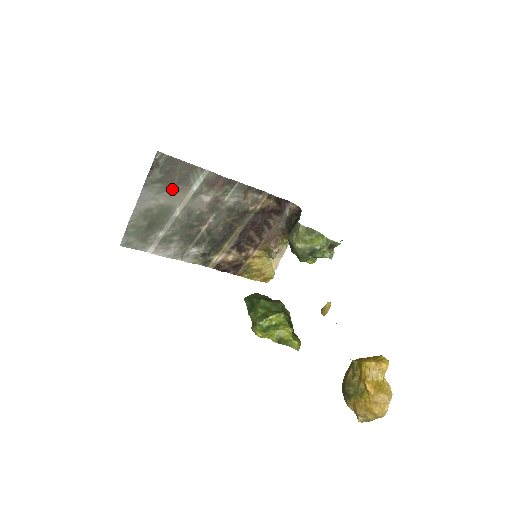
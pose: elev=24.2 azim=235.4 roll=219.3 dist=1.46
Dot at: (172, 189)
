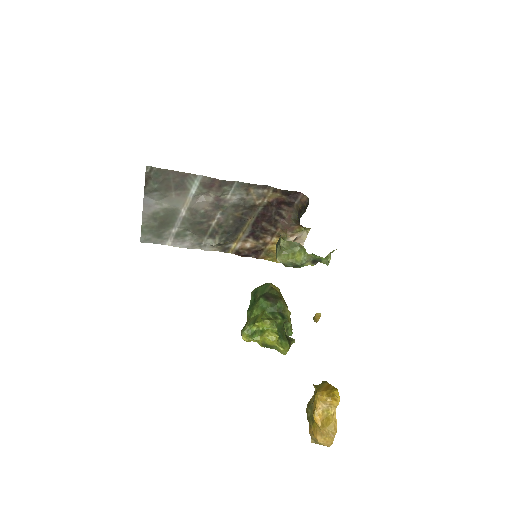
Dot at: (172, 194)
